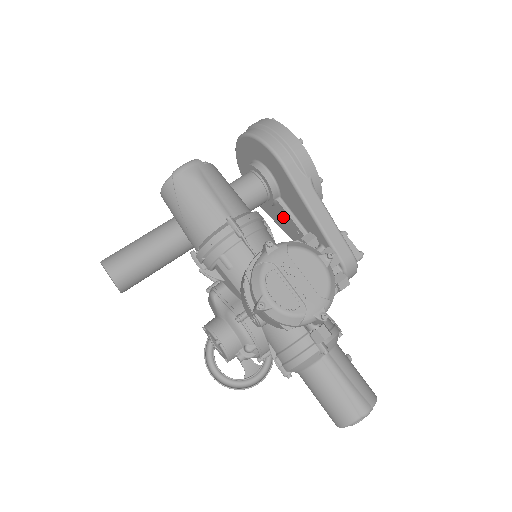
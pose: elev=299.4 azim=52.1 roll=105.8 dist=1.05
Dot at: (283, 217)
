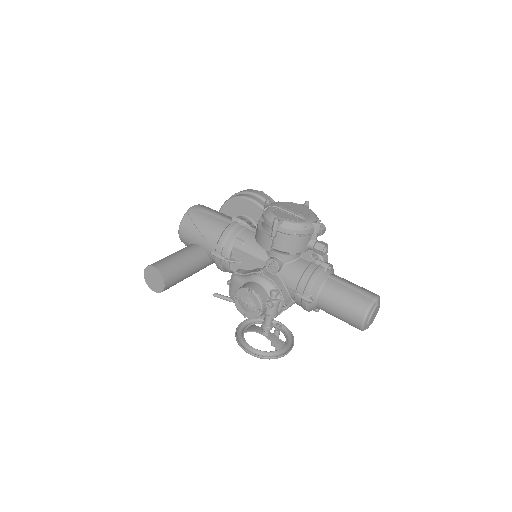
Dot at: occluded
